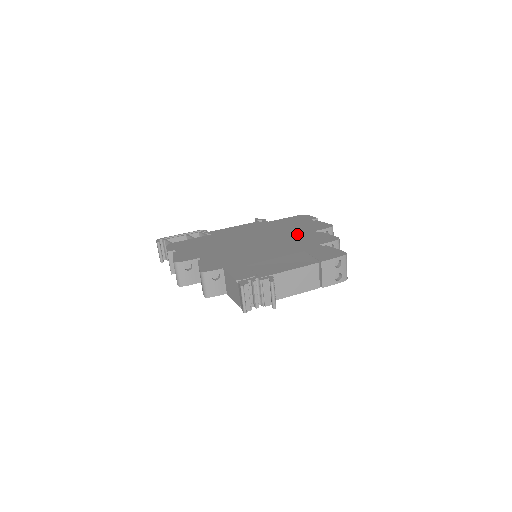
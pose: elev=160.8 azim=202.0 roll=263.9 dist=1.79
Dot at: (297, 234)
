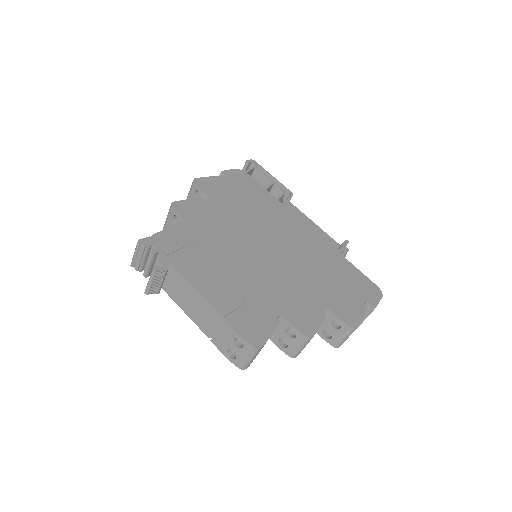
Dot at: (308, 287)
